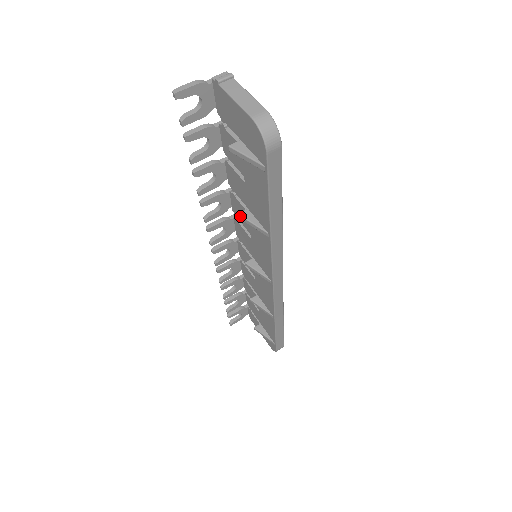
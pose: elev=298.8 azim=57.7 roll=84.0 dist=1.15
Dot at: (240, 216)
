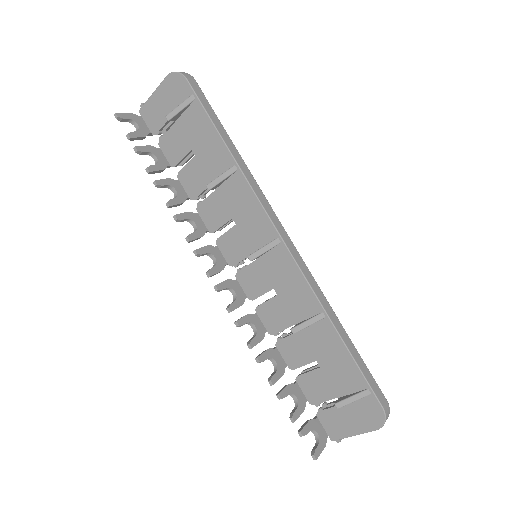
Dot at: (208, 185)
